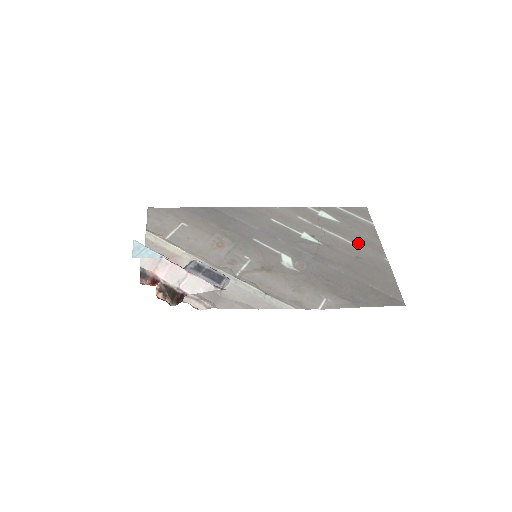
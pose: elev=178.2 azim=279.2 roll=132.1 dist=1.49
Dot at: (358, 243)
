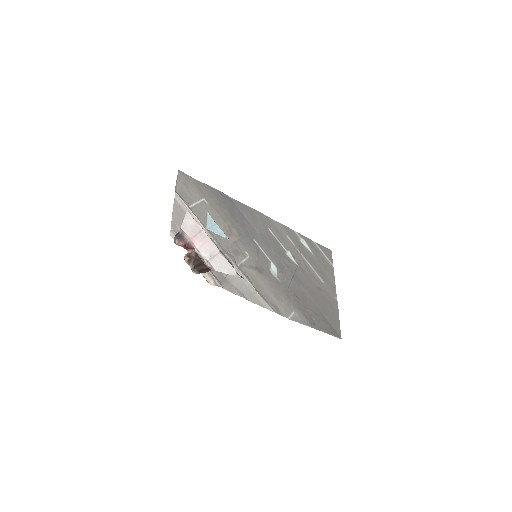
Dot at: (322, 277)
